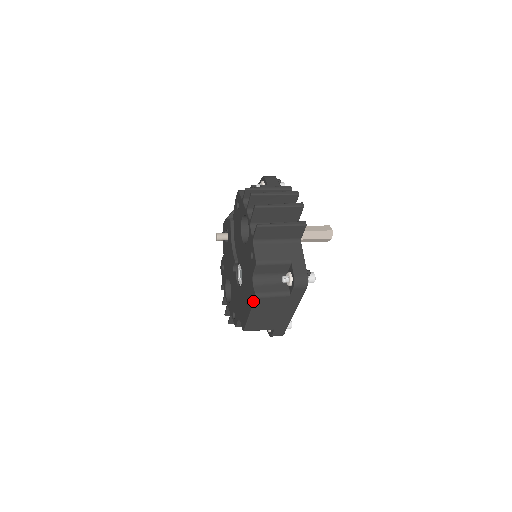
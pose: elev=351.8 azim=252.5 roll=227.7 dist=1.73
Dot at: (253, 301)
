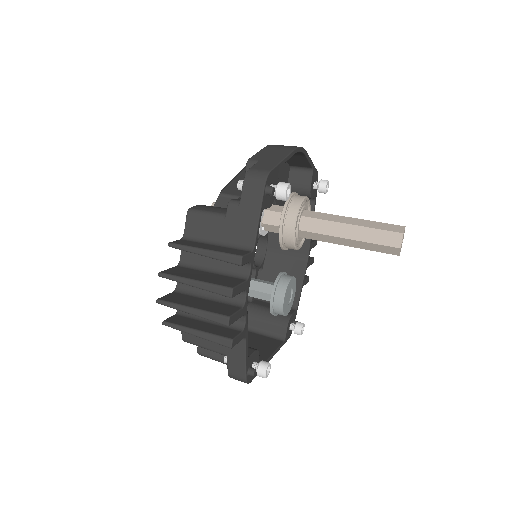
Dot at: occluded
